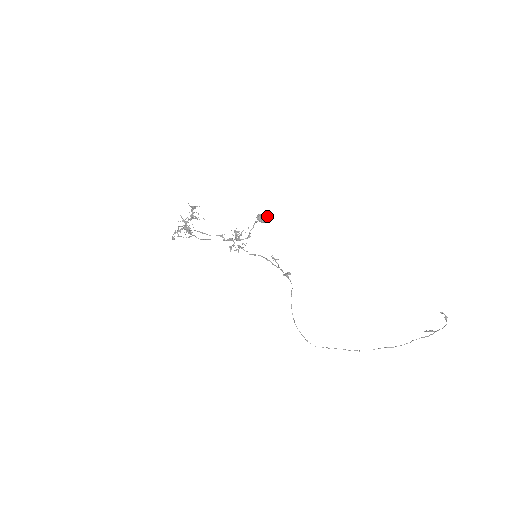
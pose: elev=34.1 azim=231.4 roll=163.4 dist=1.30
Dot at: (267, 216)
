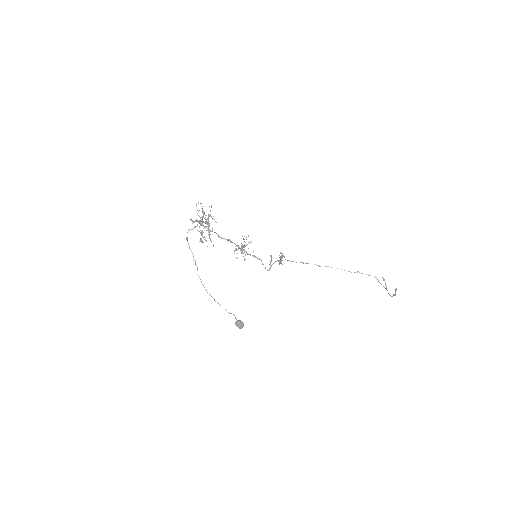
Dot at: (243, 326)
